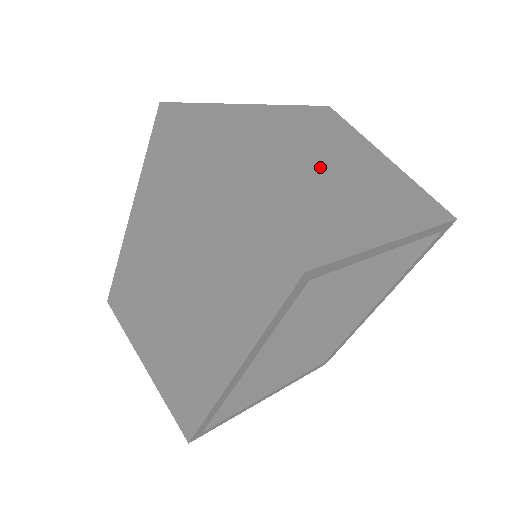
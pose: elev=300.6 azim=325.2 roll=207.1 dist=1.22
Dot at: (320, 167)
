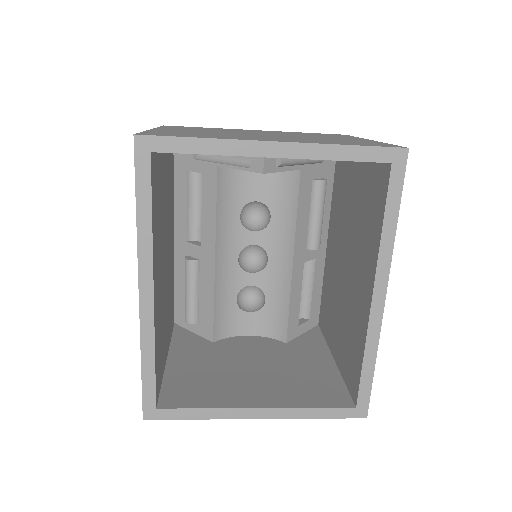
Dot at: (261, 134)
